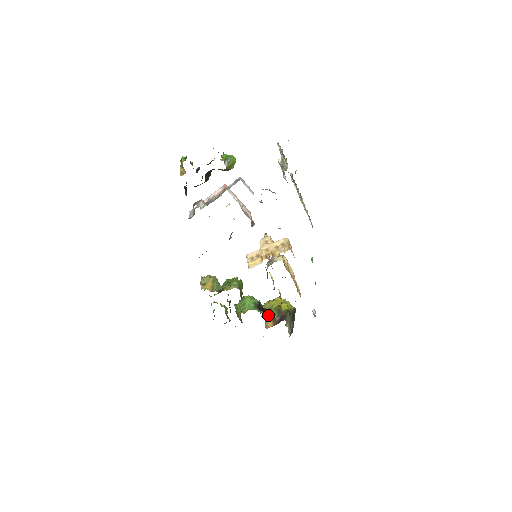
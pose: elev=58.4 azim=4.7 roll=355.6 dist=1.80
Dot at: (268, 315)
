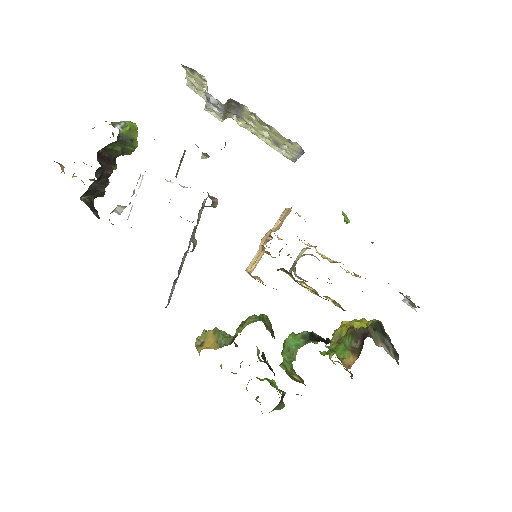
Dot at: occluded
